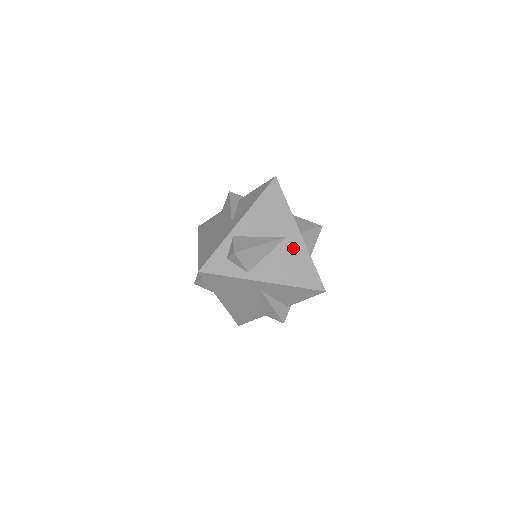
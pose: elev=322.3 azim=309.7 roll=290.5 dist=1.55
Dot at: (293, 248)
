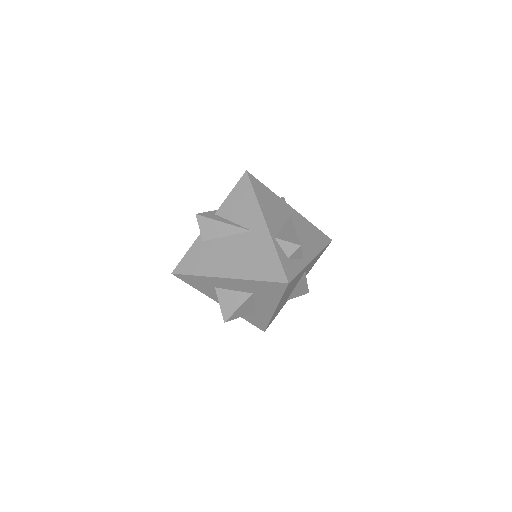
Dot at: (299, 222)
